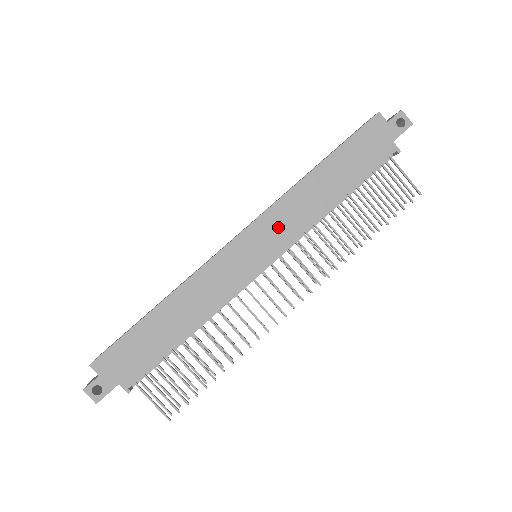
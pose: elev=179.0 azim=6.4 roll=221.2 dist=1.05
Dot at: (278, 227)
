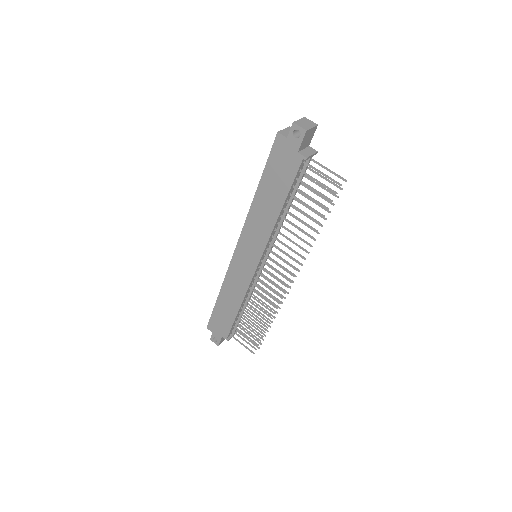
Dot at: (253, 239)
